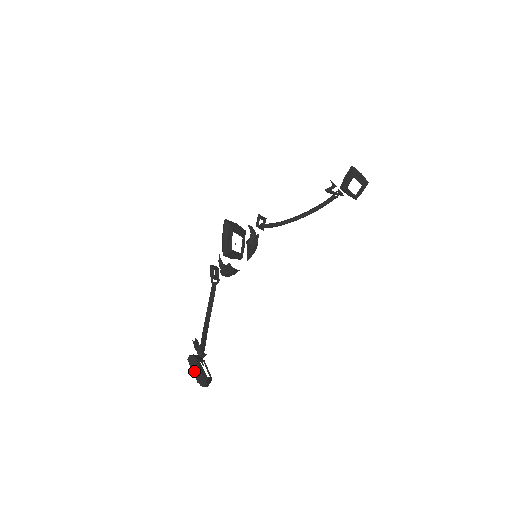
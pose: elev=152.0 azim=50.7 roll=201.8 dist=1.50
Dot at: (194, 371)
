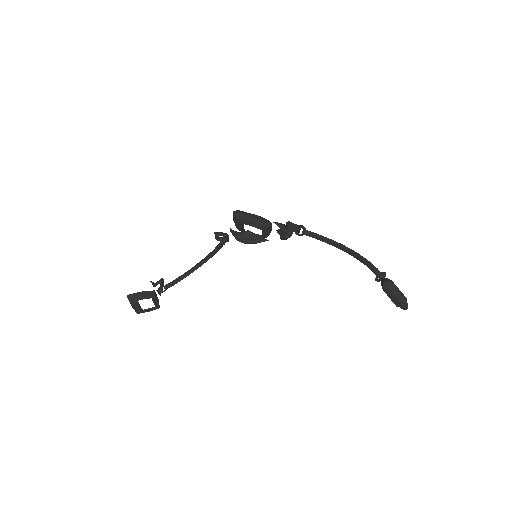
Dot at: (131, 303)
